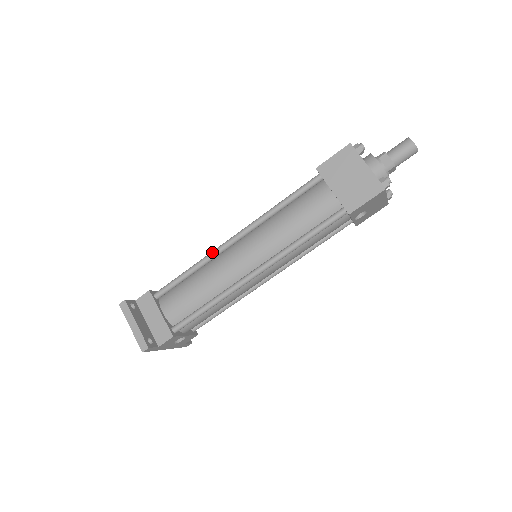
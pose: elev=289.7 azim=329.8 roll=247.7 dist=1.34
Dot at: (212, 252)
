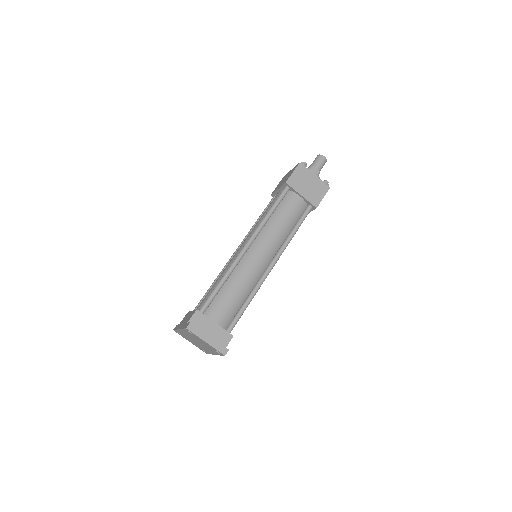
Dot at: (235, 261)
